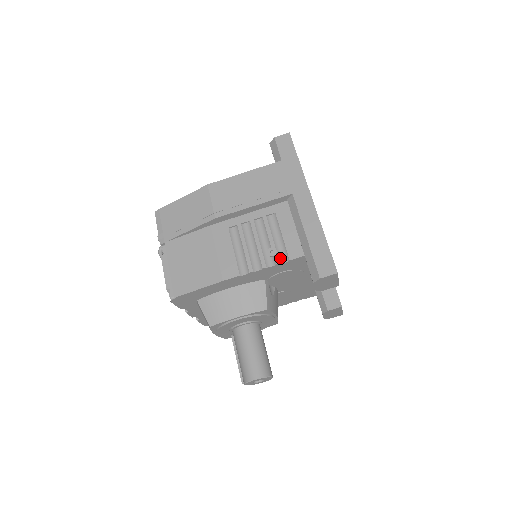
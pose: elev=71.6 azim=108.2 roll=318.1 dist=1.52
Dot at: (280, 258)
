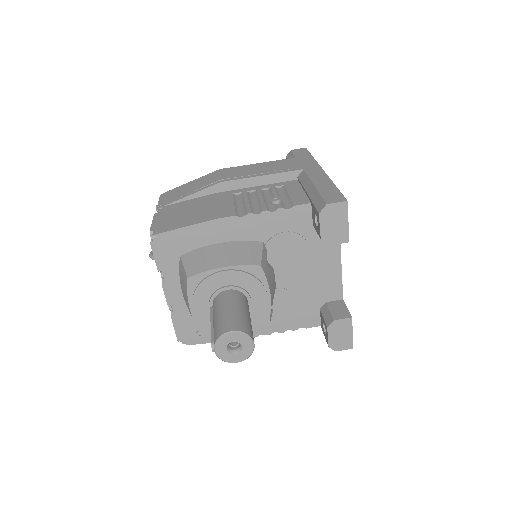
Dot at: (284, 206)
